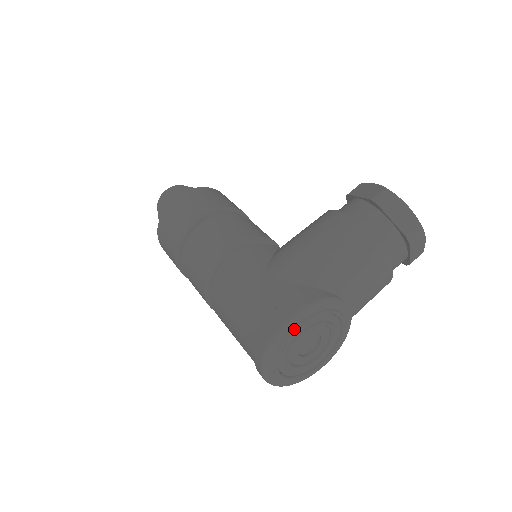
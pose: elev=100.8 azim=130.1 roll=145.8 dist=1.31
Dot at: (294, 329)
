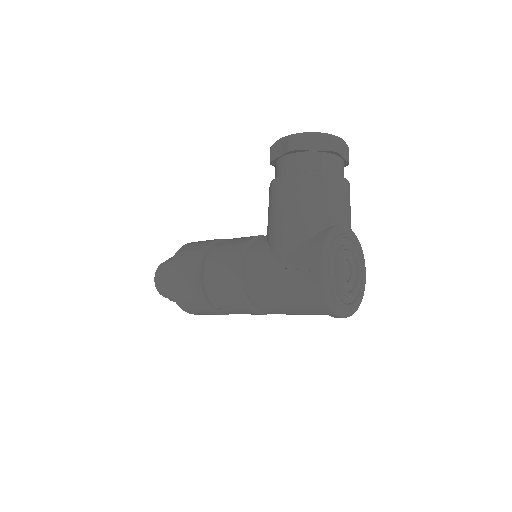
Dot at: (329, 271)
